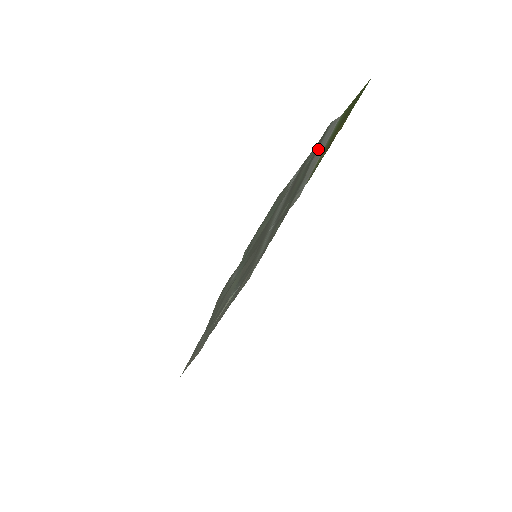
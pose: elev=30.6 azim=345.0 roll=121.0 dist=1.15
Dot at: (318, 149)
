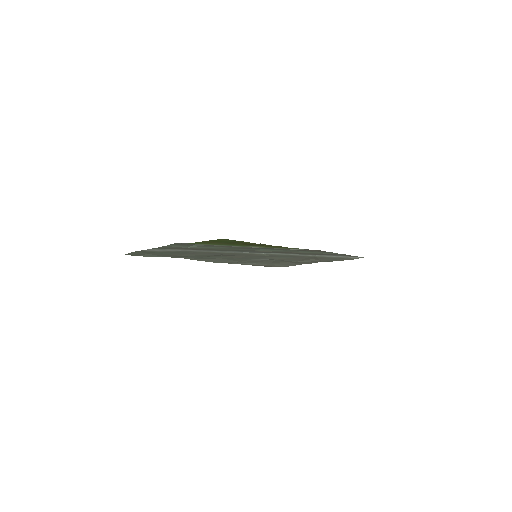
Dot at: occluded
